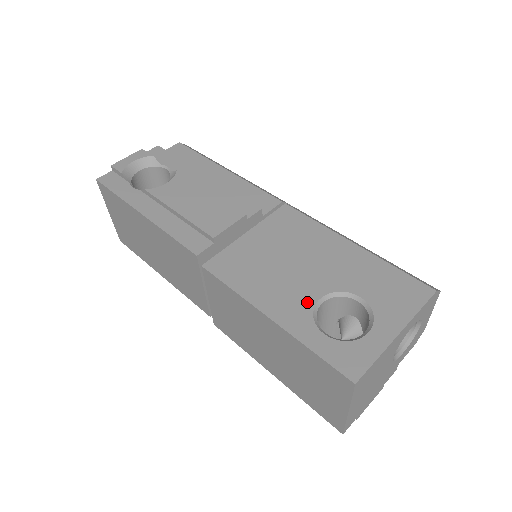
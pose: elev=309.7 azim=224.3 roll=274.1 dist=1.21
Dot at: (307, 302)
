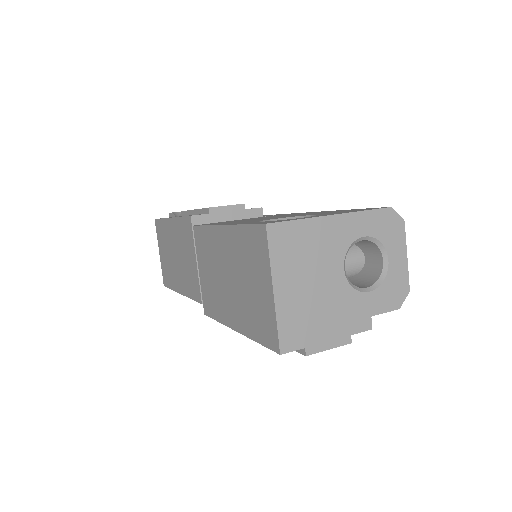
Dot at: (262, 220)
